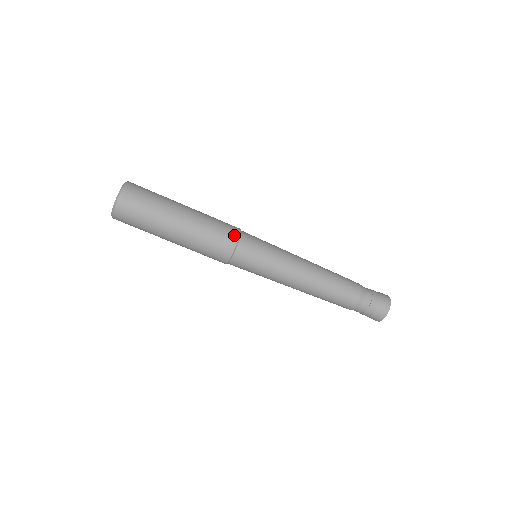
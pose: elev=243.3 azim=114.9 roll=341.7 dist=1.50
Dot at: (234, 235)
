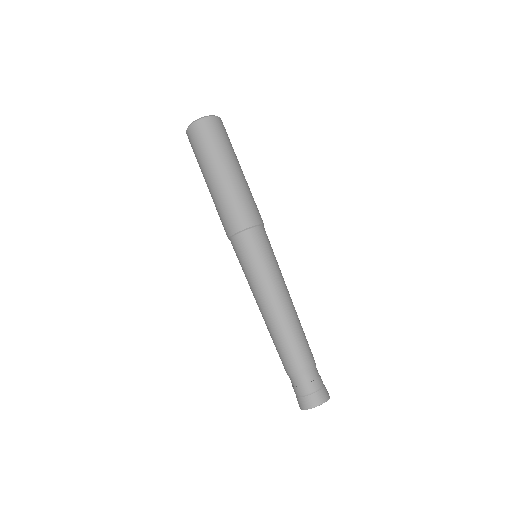
Dot at: (260, 219)
